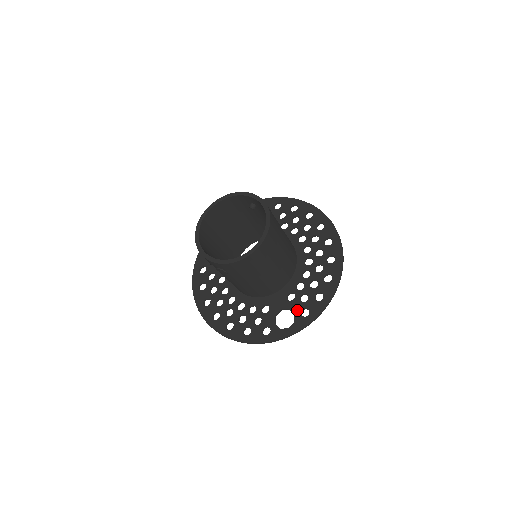
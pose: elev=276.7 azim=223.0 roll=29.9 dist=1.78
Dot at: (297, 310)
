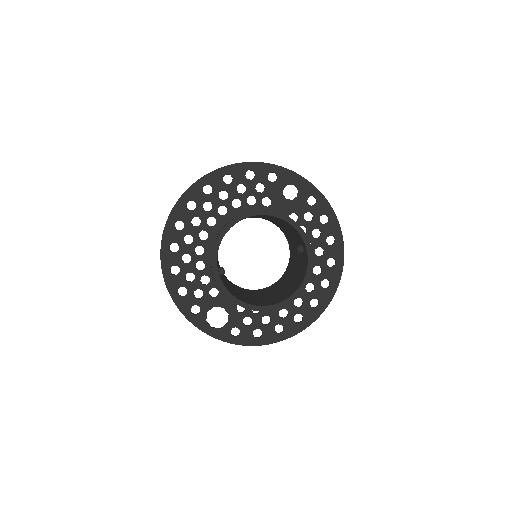
Dot at: (233, 323)
